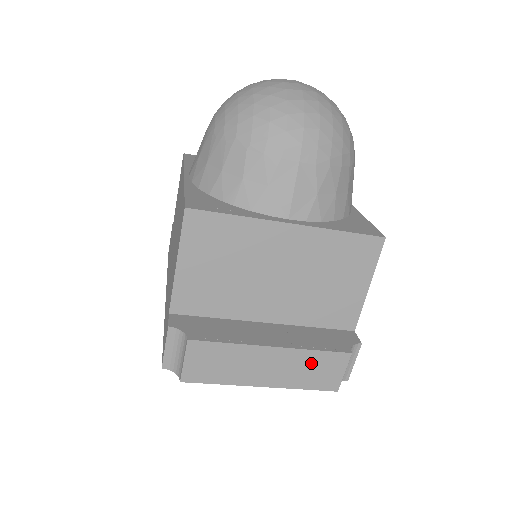
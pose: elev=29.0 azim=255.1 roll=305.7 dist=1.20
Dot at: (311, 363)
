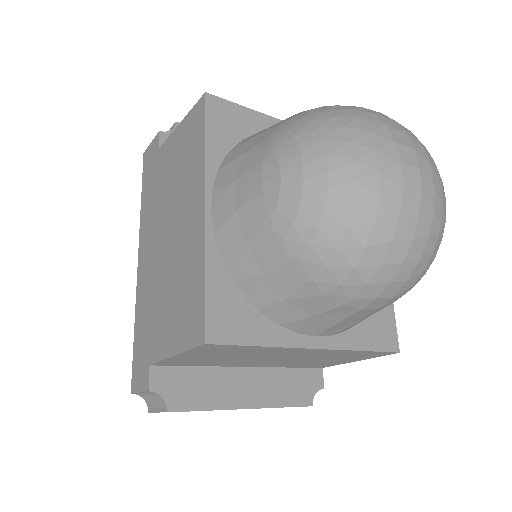
Dot at: occluded
